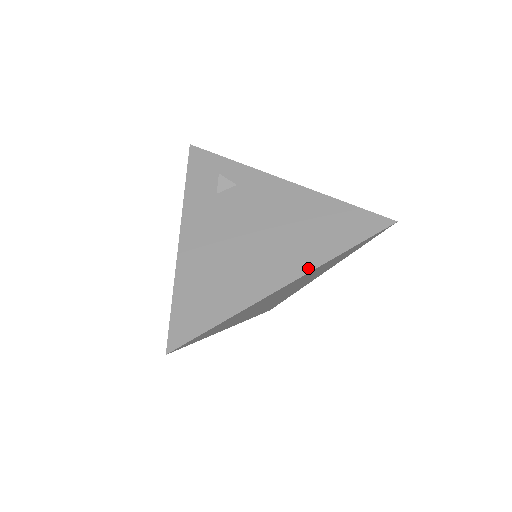
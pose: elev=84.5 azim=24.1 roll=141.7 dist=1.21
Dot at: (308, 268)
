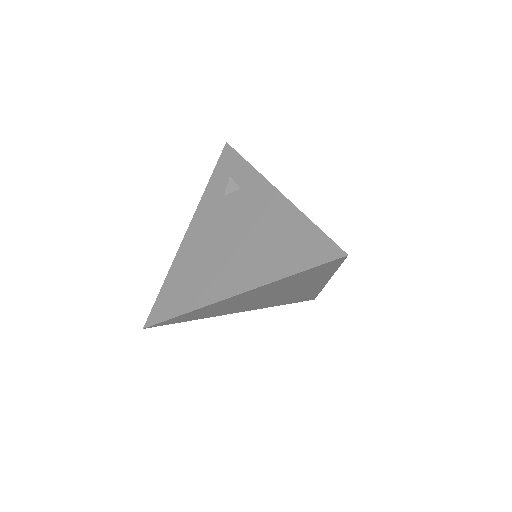
Dot at: (254, 285)
